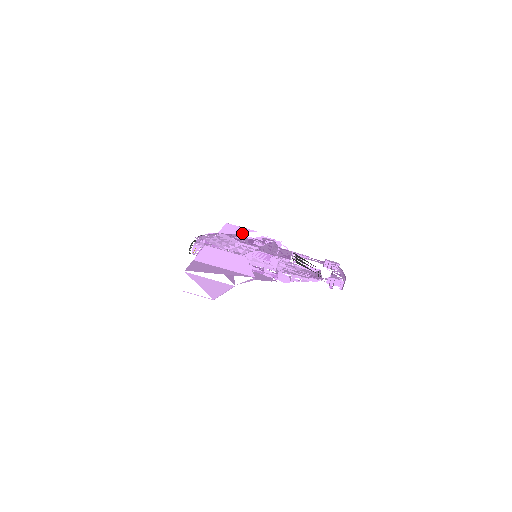
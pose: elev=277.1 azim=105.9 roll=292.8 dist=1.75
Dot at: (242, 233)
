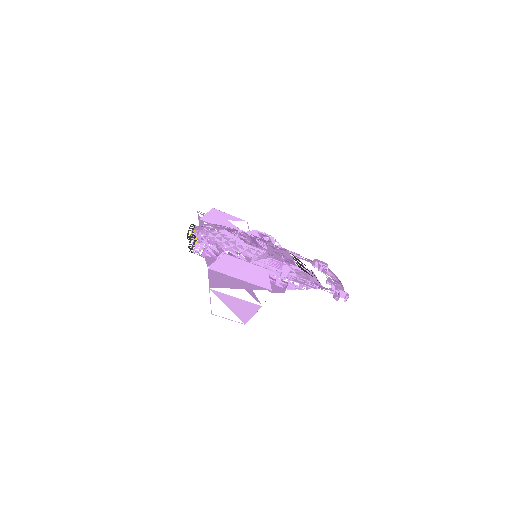
Dot at: (229, 221)
